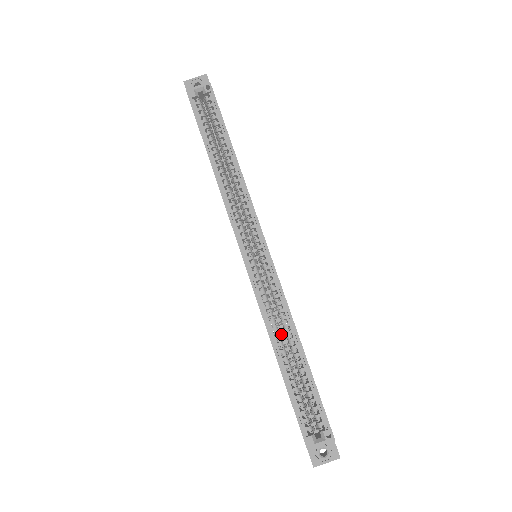
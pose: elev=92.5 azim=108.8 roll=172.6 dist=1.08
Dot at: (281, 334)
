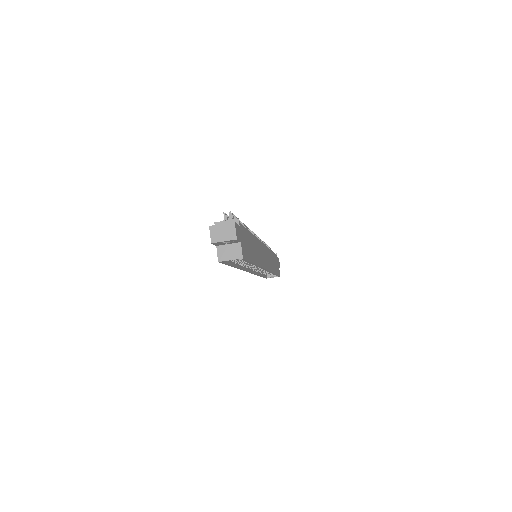
Dot at: occluded
